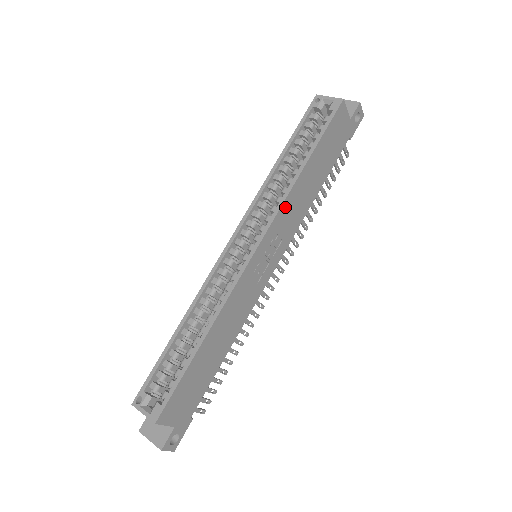
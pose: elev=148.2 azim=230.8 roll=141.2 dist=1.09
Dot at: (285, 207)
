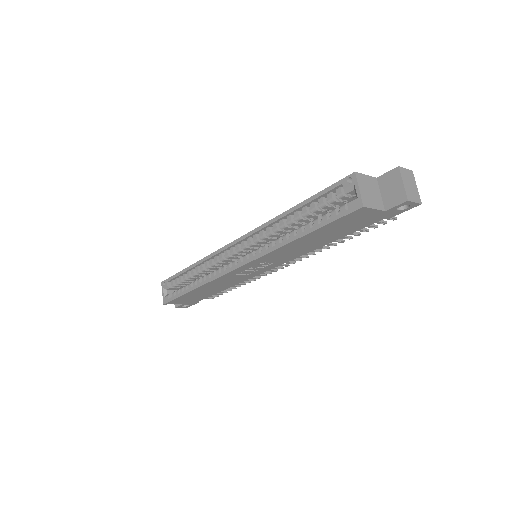
Dot at: (271, 254)
